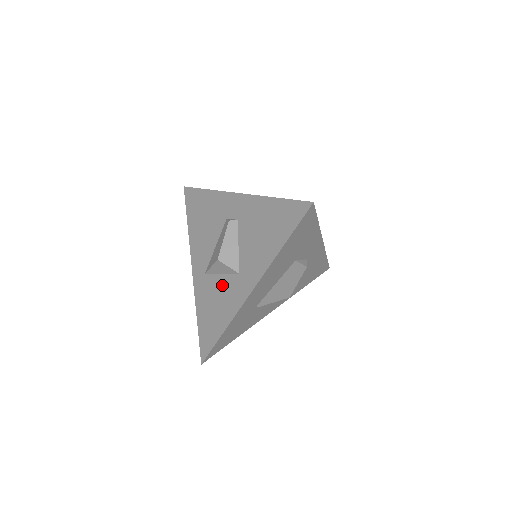
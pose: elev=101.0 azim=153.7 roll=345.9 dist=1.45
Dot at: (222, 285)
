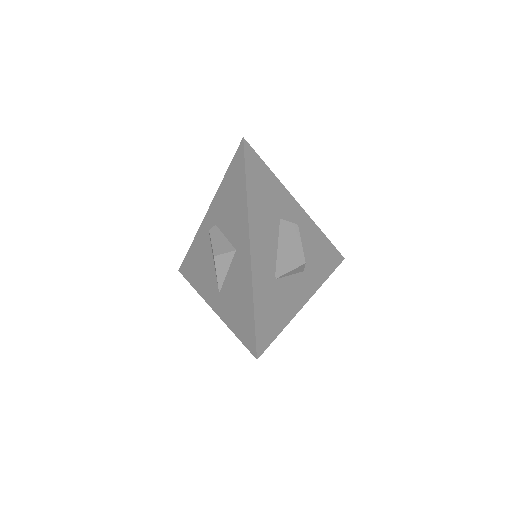
Dot at: (232, 277)
